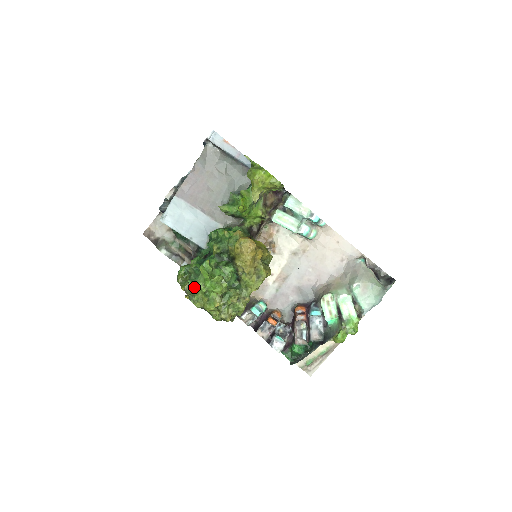
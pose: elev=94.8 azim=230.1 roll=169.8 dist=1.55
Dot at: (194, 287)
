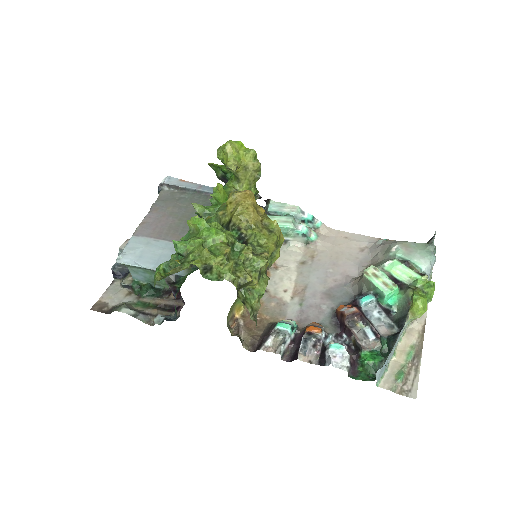
Dot at: (184, 249)
